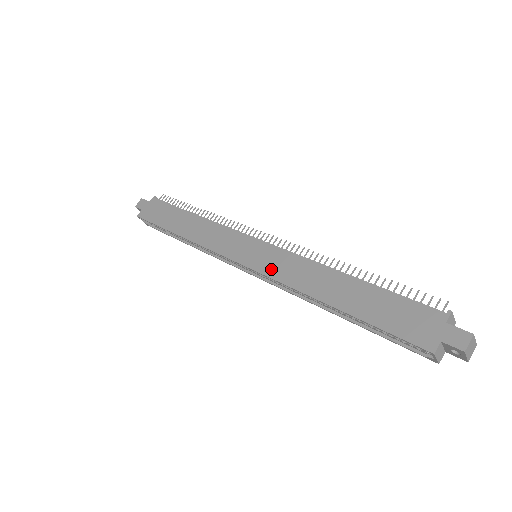
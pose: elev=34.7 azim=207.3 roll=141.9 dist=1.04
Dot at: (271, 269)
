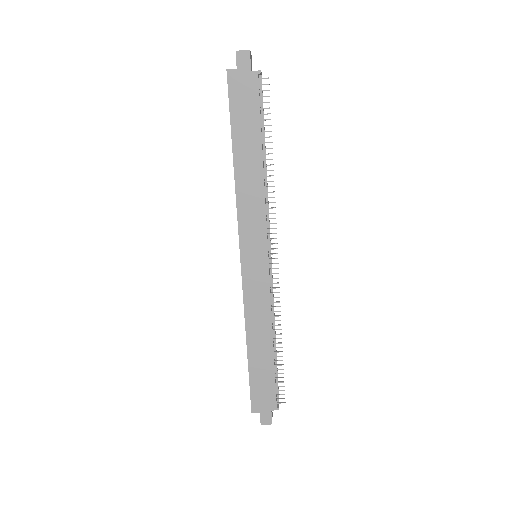
Dot at: (249, 288)
